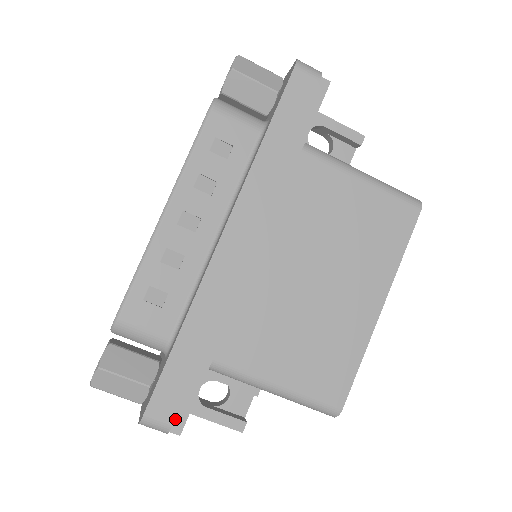
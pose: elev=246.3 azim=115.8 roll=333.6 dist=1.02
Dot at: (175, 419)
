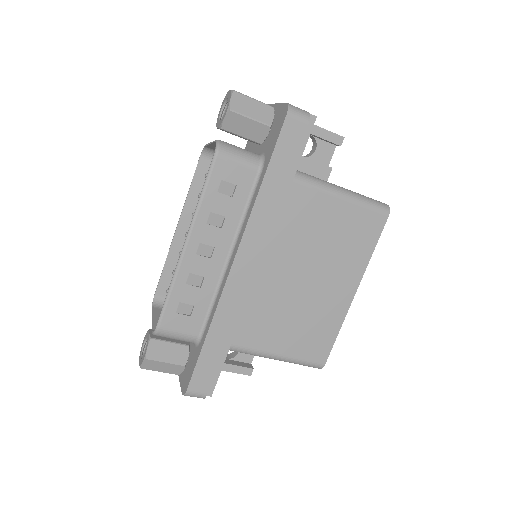
Dot at: occluded
